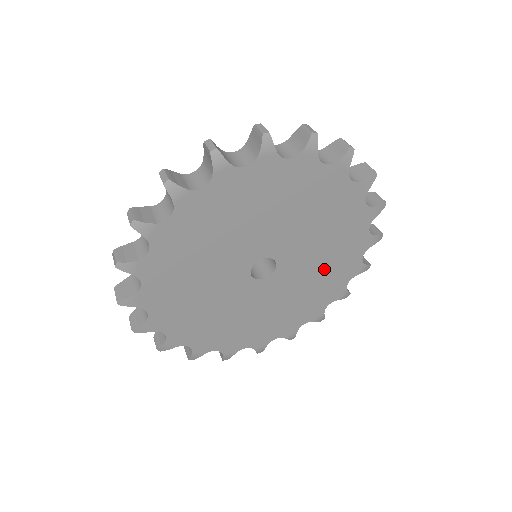
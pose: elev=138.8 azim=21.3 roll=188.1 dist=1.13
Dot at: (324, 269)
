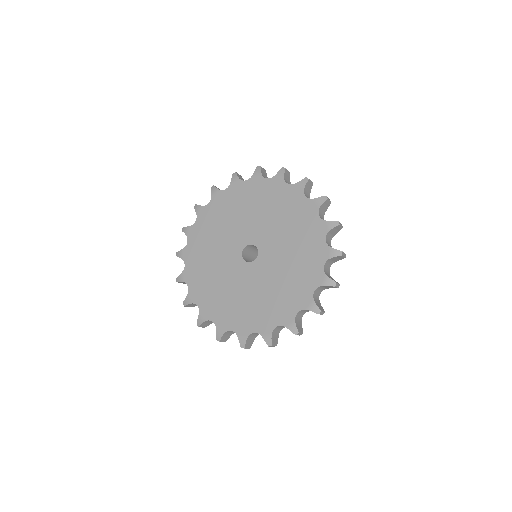
Dot at: (292, 269)
